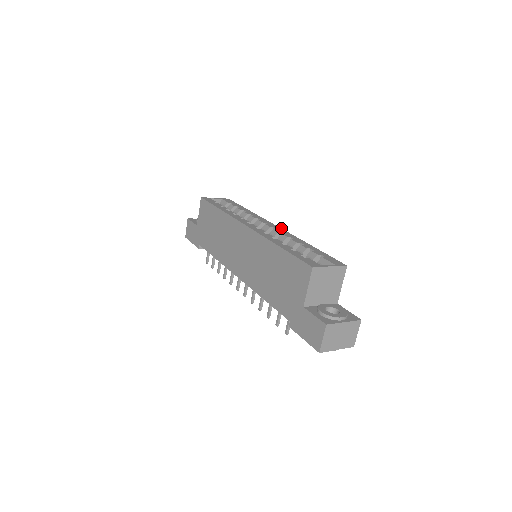
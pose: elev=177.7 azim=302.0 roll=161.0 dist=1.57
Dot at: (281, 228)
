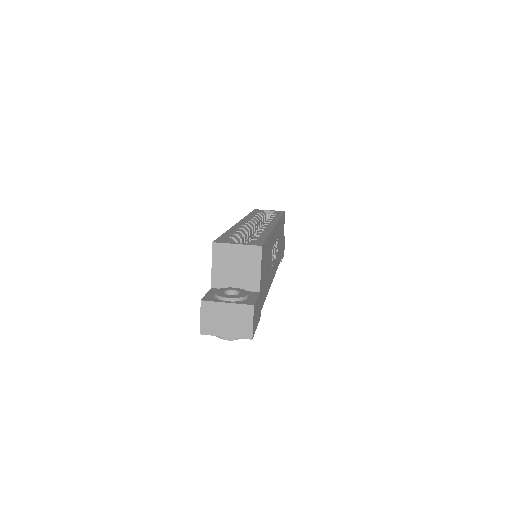
Dot at: (275, 225)
